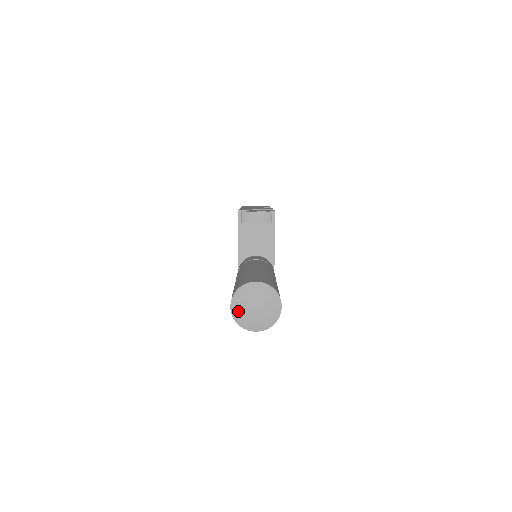
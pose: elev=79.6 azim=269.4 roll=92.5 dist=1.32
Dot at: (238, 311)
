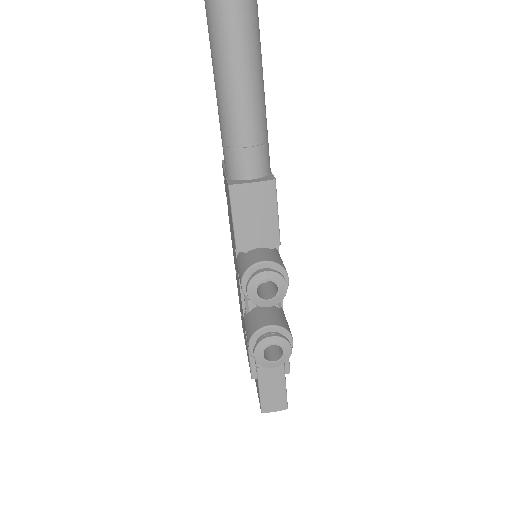
Dot at: out of frame
